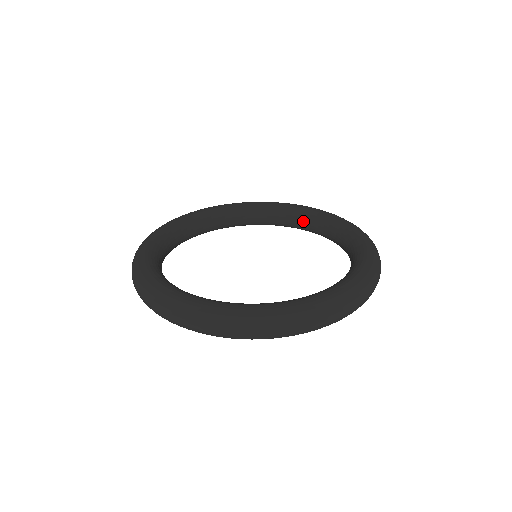
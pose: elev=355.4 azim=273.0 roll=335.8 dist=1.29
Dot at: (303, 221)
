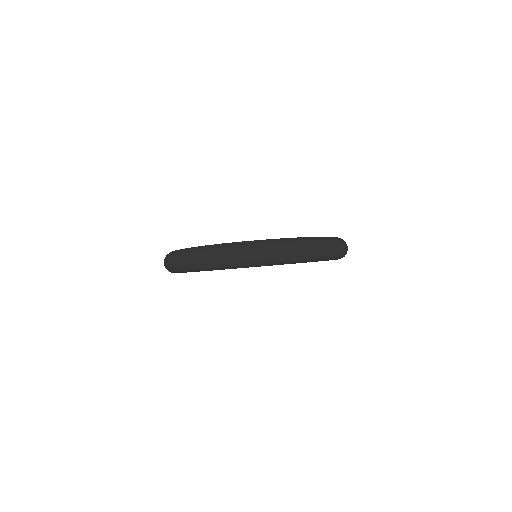
Dot at: occluded
